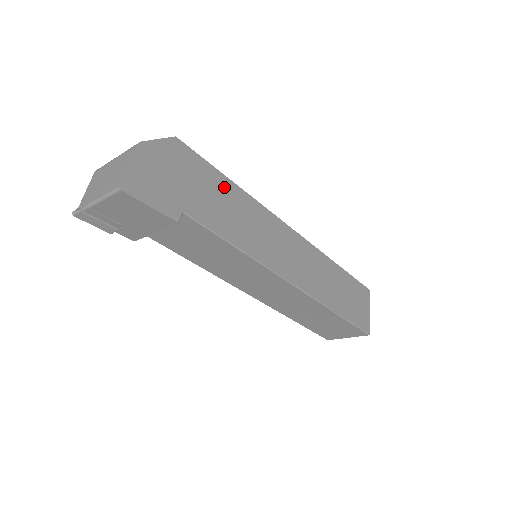
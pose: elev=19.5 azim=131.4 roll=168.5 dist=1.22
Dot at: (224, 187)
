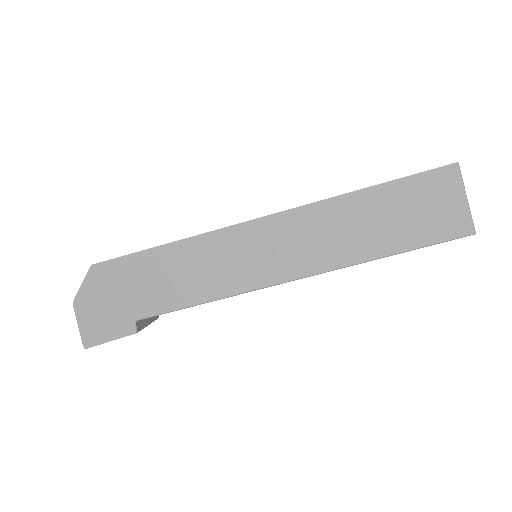
Dot at: (156, 260)
